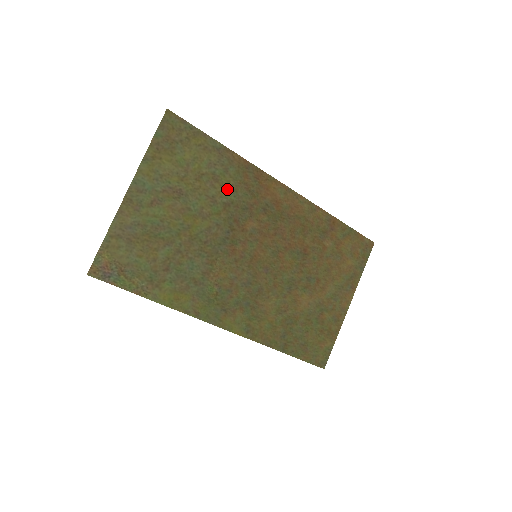
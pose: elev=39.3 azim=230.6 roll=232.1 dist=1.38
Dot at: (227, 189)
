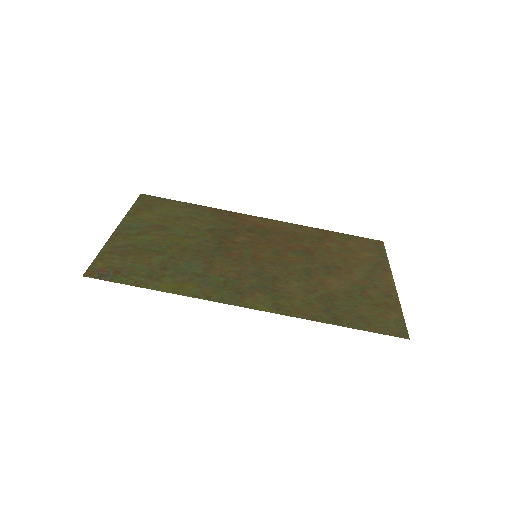
Dot at: (207, 223)
